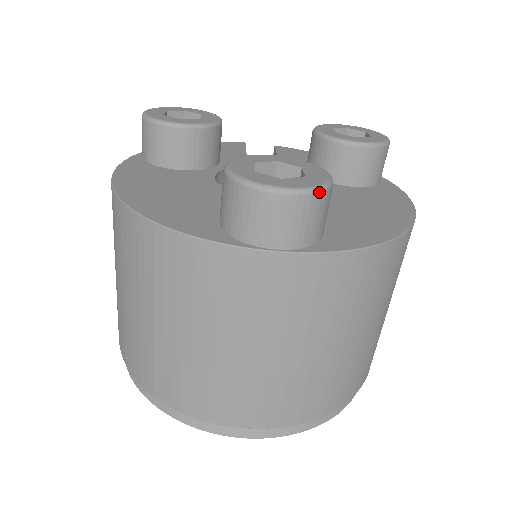
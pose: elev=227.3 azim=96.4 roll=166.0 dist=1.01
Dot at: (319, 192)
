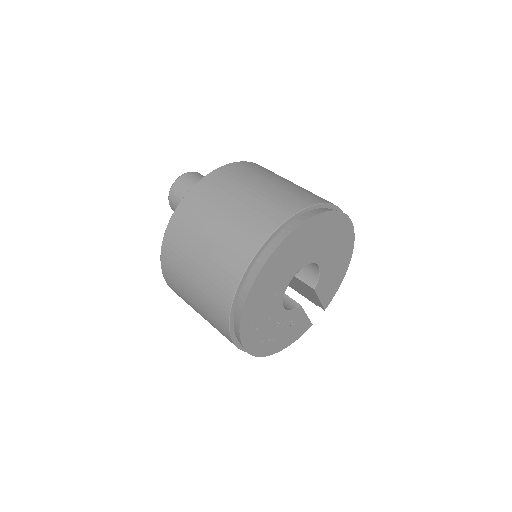
Dot at: (190, 172)
